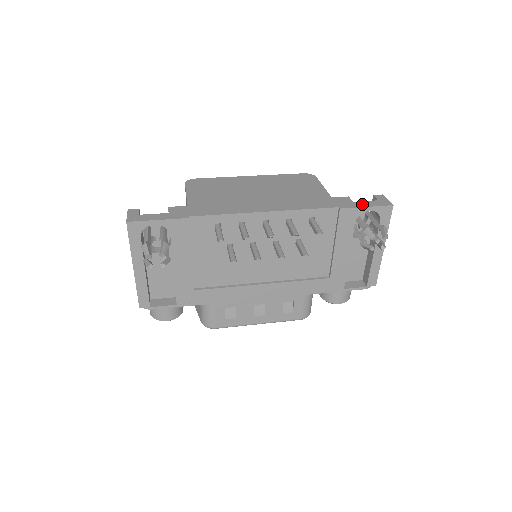
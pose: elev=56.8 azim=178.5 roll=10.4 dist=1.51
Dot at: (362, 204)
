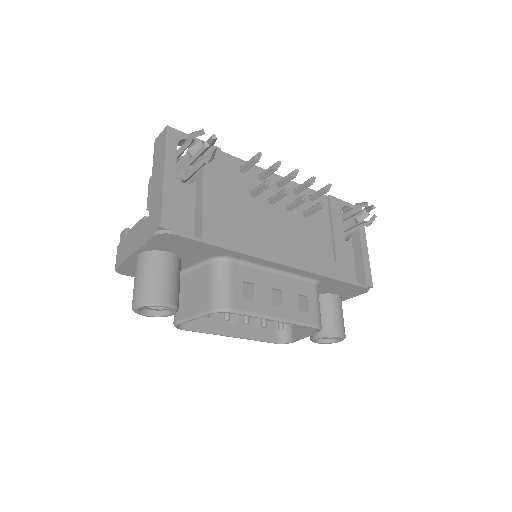
Dot at: occluded
